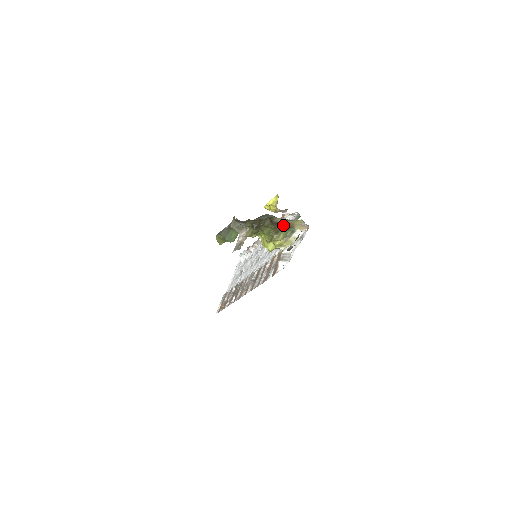
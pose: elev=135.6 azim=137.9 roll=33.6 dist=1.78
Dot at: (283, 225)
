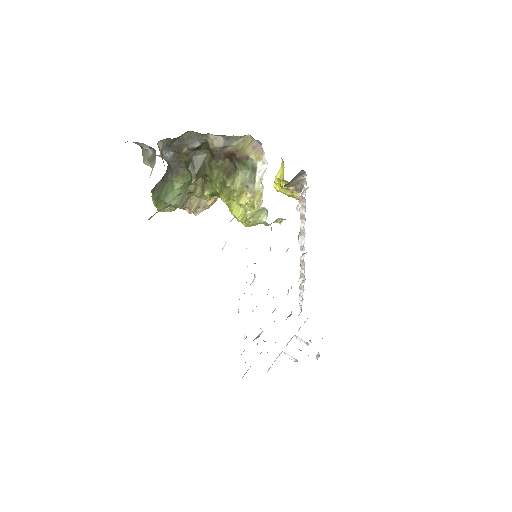
Dot at: (233, 159)
